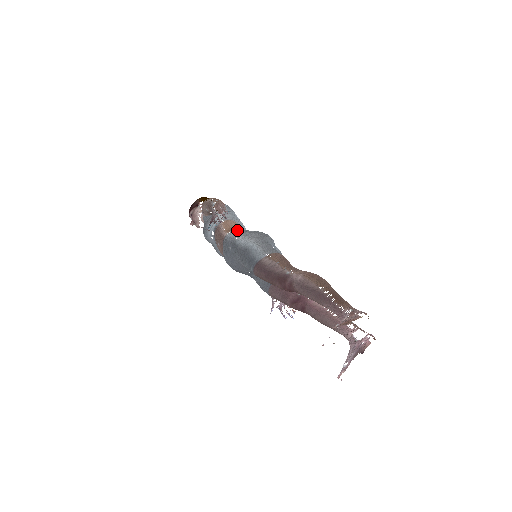
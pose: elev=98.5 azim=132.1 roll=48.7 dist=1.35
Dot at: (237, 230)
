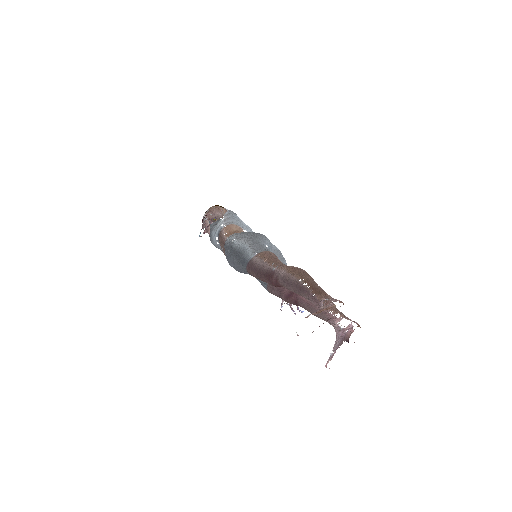
Dot at: (235, 233)
